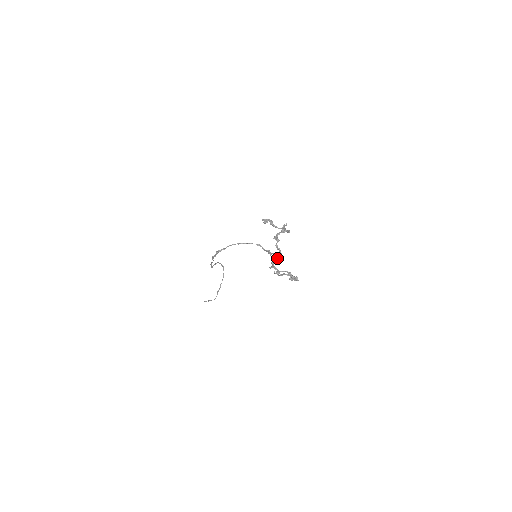
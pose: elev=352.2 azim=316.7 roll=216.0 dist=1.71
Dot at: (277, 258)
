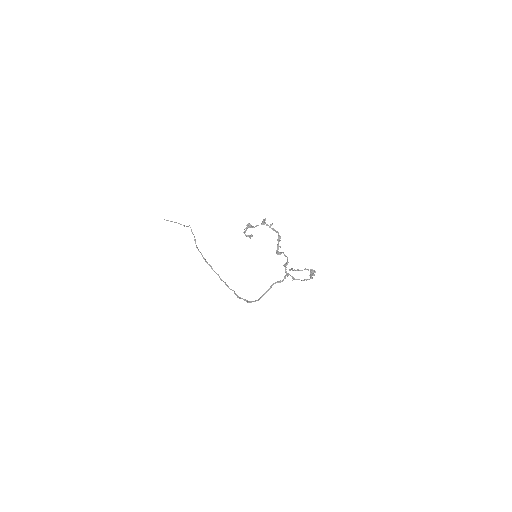
Dot at: (287, 264)
